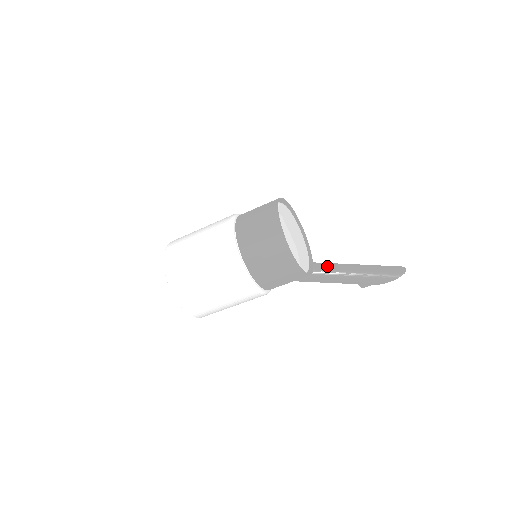
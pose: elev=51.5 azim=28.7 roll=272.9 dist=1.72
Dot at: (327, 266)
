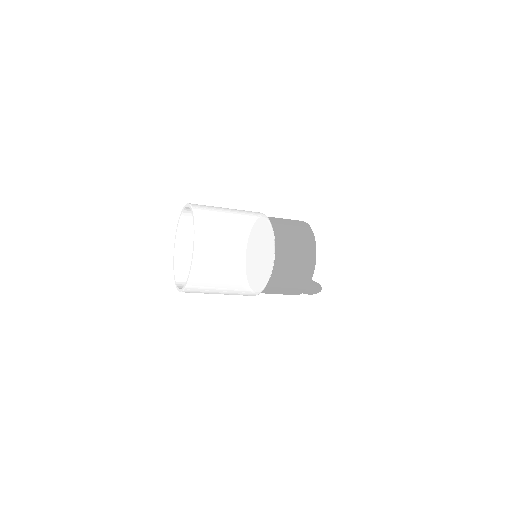
Dot at: occluded
